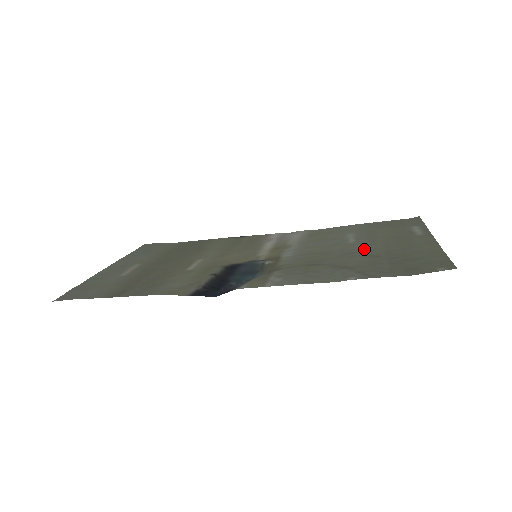
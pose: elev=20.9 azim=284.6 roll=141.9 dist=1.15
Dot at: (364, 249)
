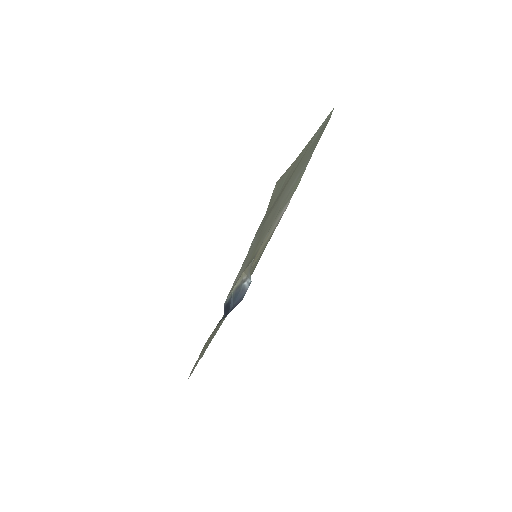
Dot at: (283, 196)
